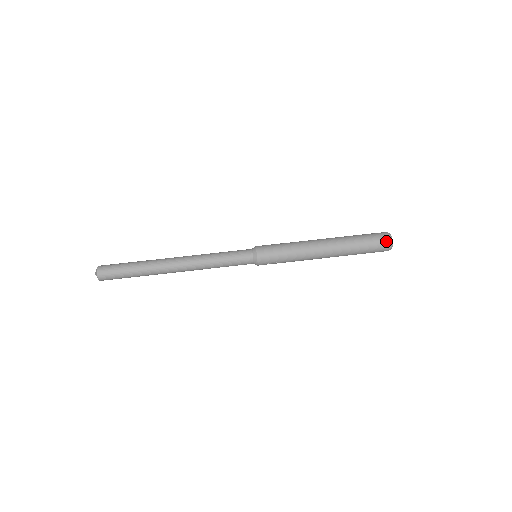
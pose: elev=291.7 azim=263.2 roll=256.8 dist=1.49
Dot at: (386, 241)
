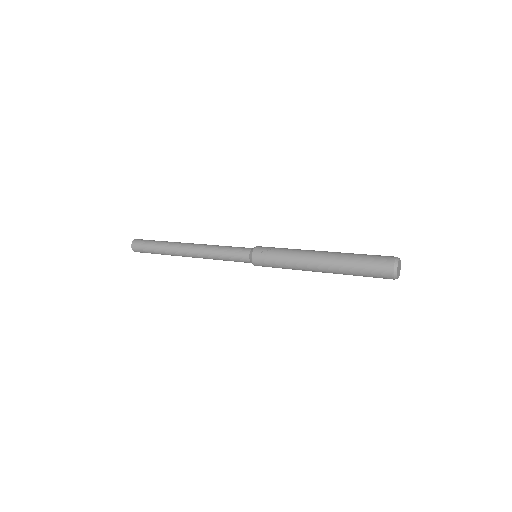
Dot at: occluded
